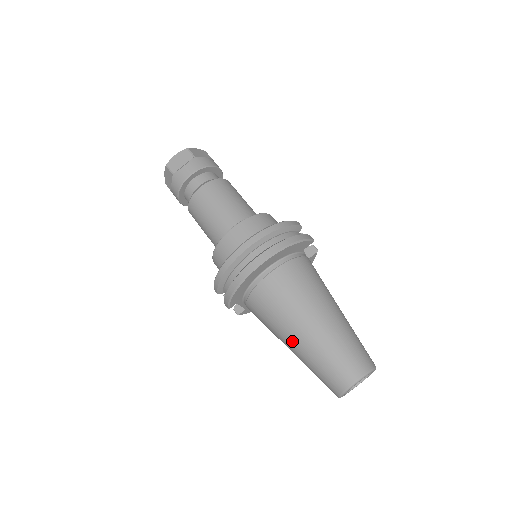
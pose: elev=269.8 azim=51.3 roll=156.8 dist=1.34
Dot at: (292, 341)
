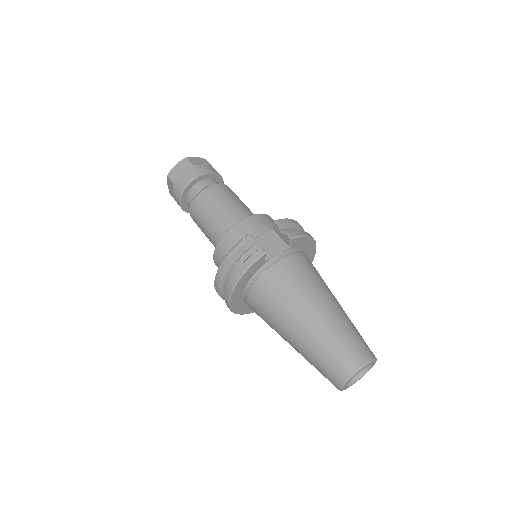
Dot at: occluded
